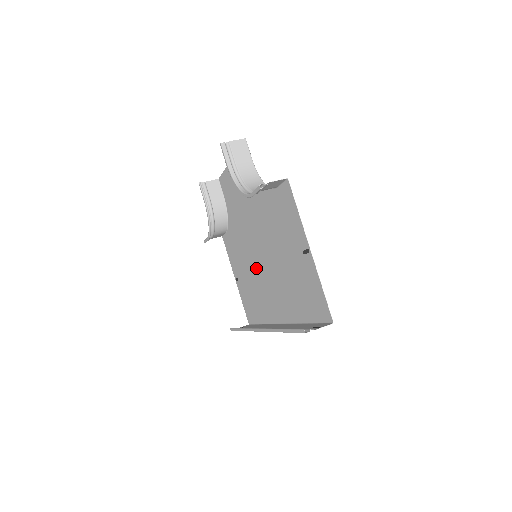
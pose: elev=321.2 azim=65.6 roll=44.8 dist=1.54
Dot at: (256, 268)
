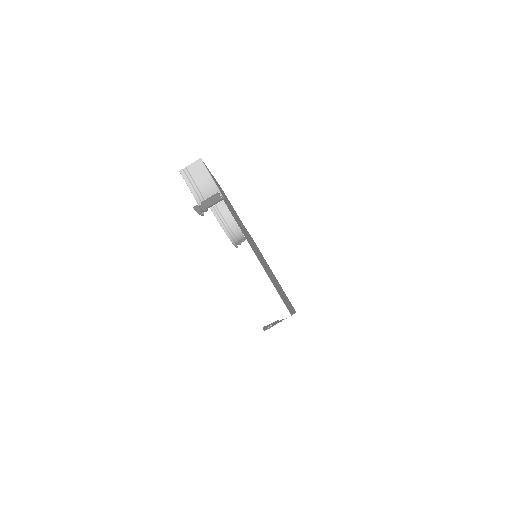
Dot at: occluded
